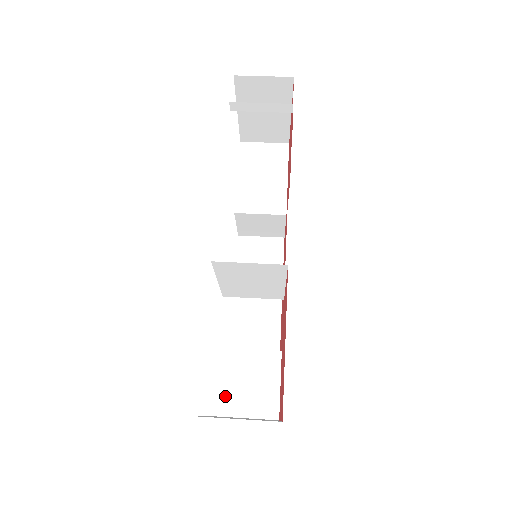
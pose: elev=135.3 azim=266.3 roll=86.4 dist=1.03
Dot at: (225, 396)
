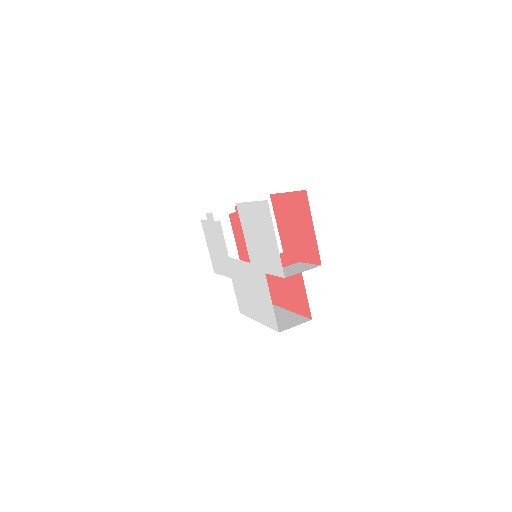
Dot at: (284, 275)
